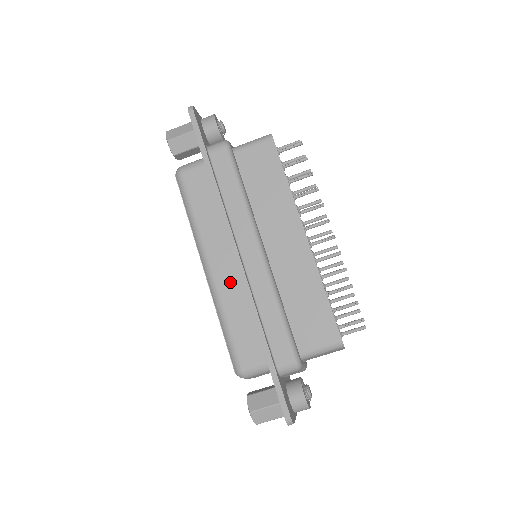
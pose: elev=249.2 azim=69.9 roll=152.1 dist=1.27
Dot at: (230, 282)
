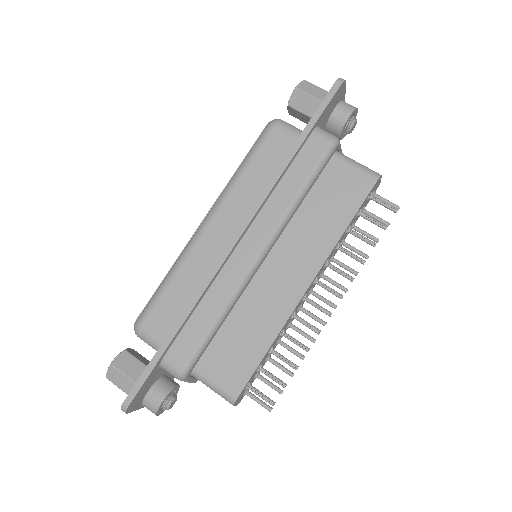
Dot at: (210, 252)
